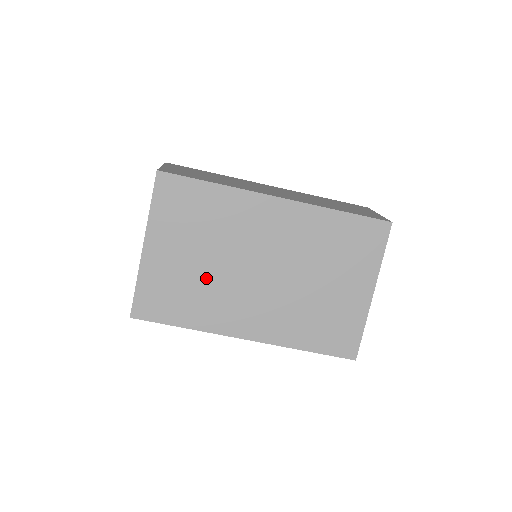
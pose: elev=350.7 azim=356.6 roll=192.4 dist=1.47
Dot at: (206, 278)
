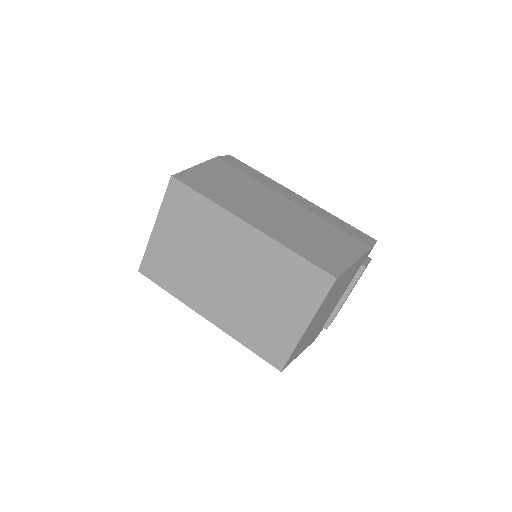
Dot at: (189, 265)
